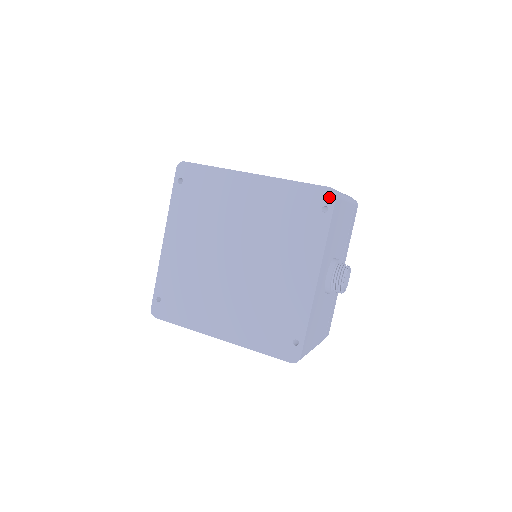
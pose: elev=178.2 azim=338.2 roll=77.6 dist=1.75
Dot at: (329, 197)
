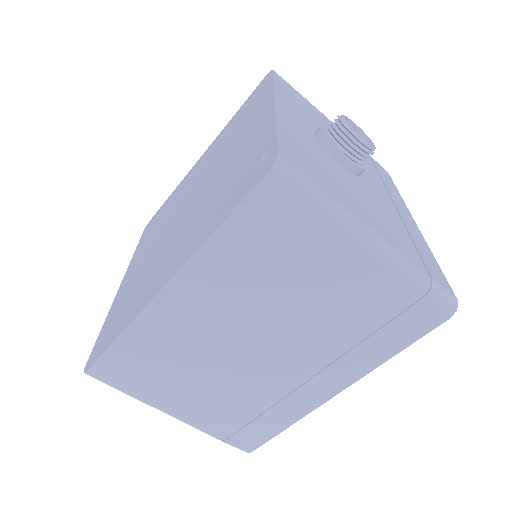
Dot at: (267, 78)
